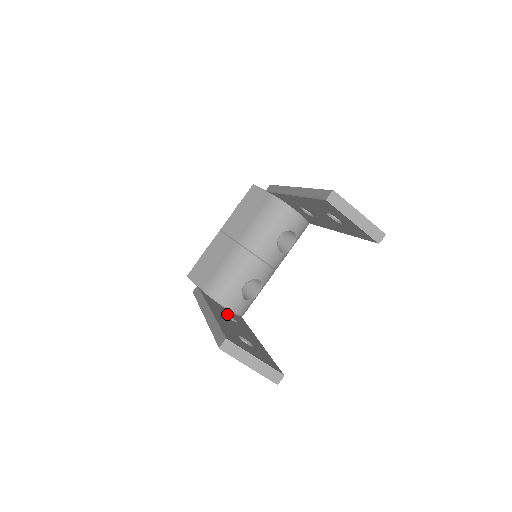
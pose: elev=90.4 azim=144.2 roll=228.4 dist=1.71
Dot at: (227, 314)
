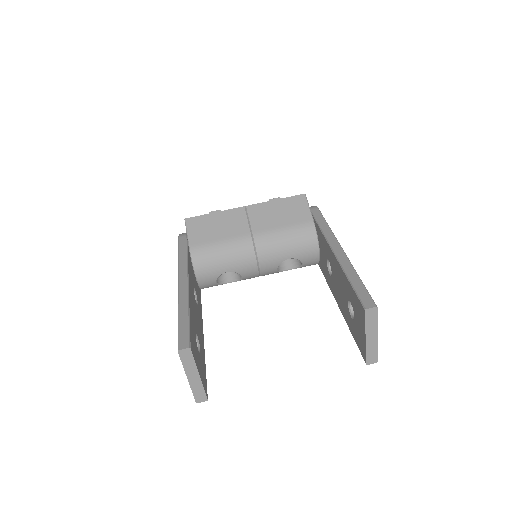
Dot at: (195, 289)
